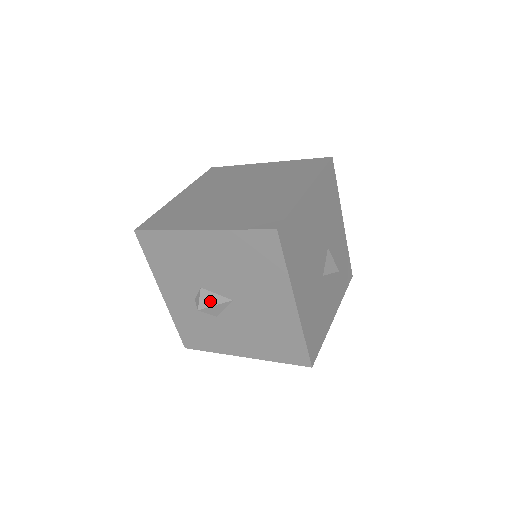
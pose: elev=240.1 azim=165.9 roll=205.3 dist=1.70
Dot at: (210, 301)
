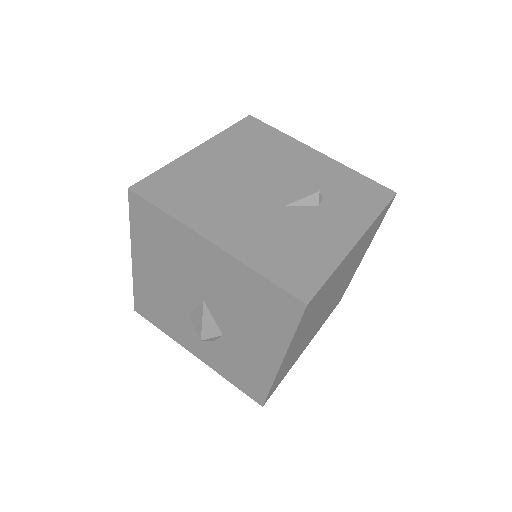
Dot at: (198, 321)
